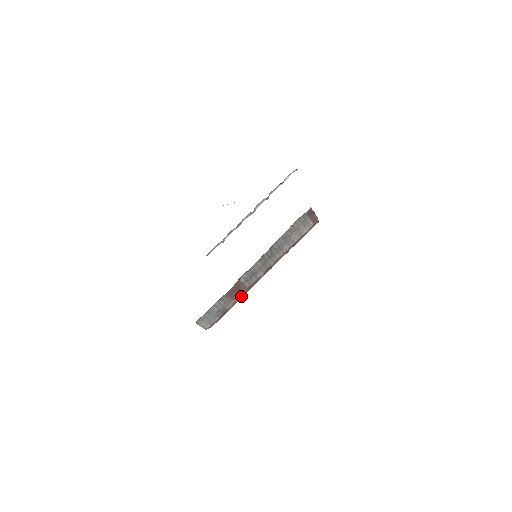
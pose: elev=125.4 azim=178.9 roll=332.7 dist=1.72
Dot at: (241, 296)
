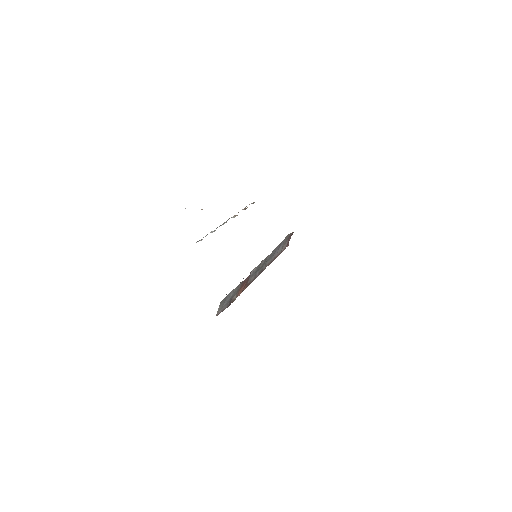
Dot at: (243, 290)
